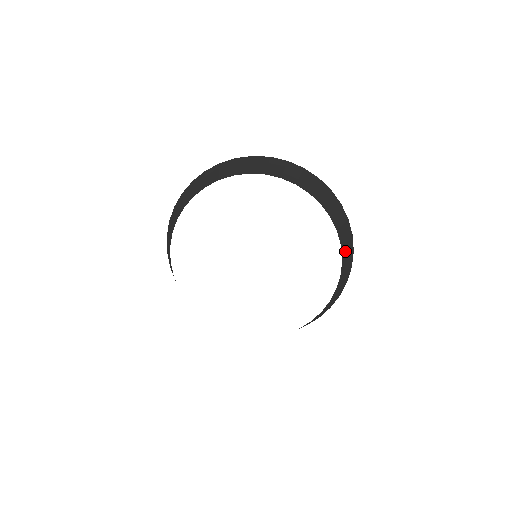
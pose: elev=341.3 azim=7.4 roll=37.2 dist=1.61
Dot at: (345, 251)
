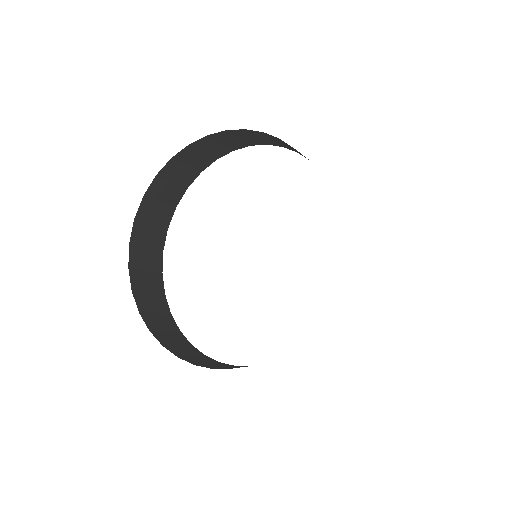
Dot at: occluded
